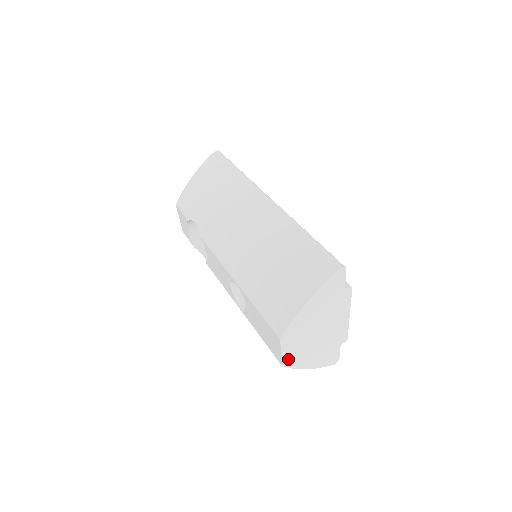
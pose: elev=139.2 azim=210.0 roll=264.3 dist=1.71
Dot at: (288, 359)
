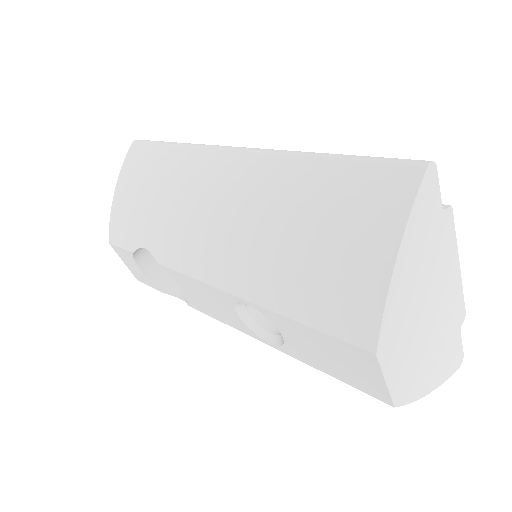
Dot at: (399, 389)
